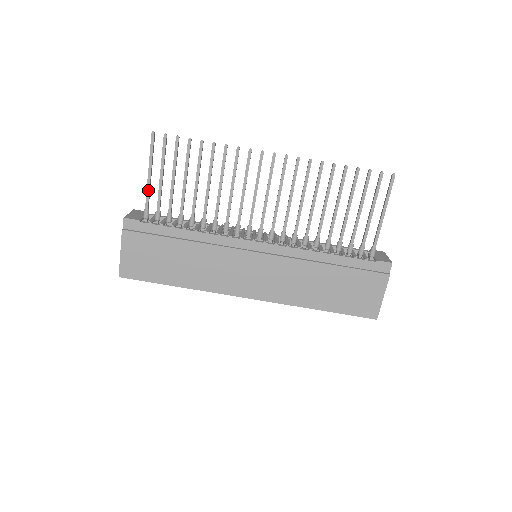
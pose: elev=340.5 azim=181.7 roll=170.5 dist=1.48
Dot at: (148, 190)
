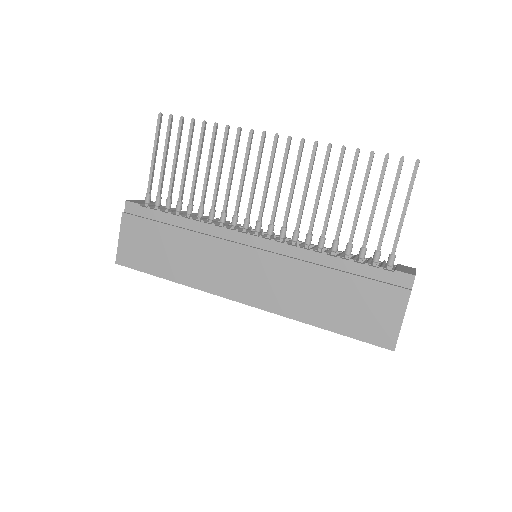
Dot at: (151, 173)
